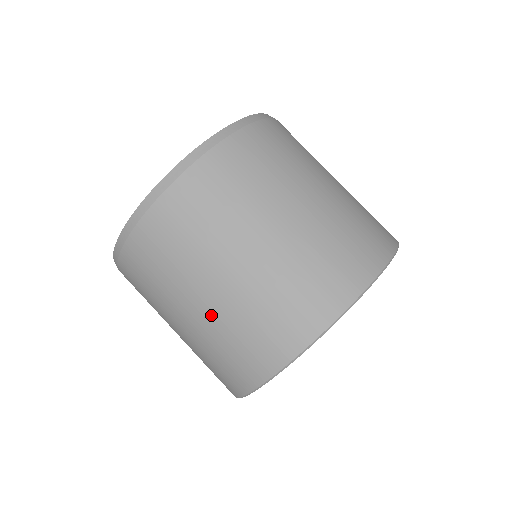
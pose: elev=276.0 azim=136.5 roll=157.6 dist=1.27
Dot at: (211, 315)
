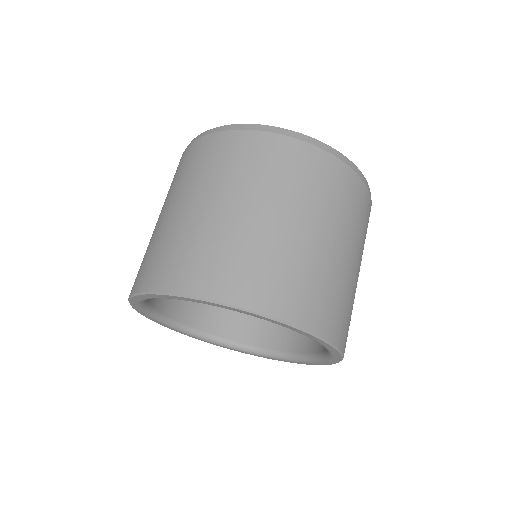
Dot at: (166, 223)
